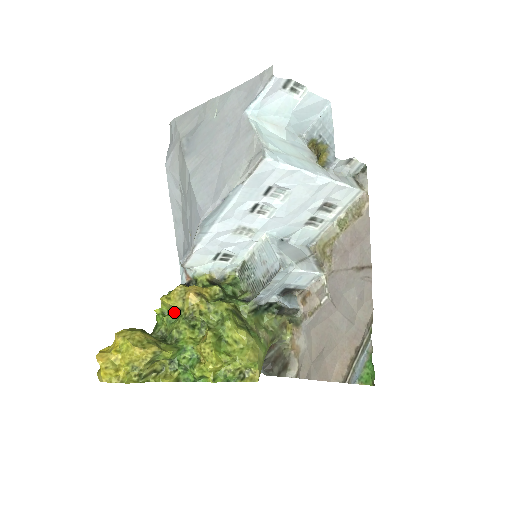
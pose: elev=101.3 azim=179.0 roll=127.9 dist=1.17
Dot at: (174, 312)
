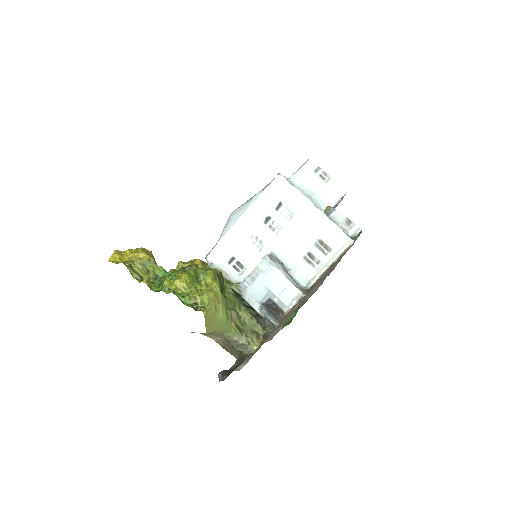
Dot at: occluded
